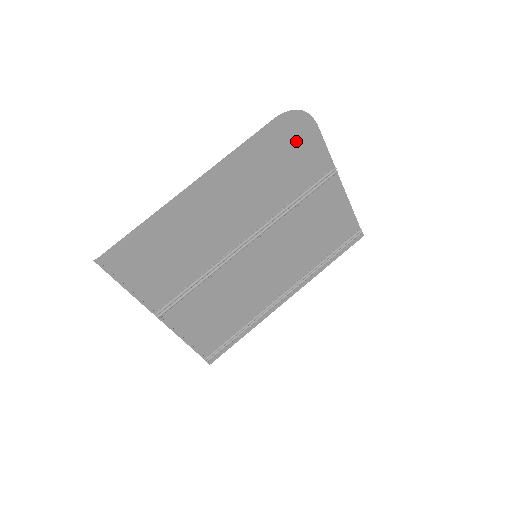
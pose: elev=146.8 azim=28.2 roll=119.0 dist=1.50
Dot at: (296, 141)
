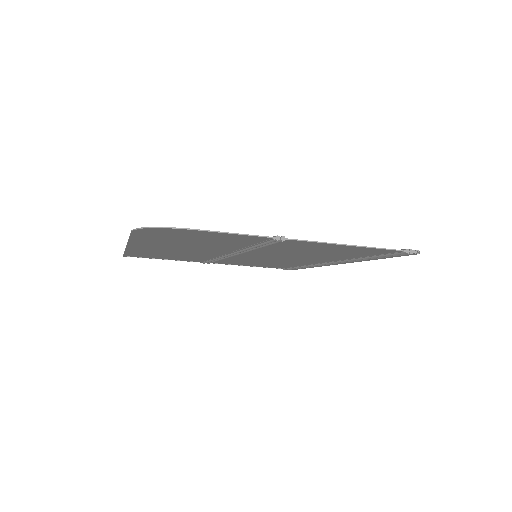
Dot at: (184, 234)
